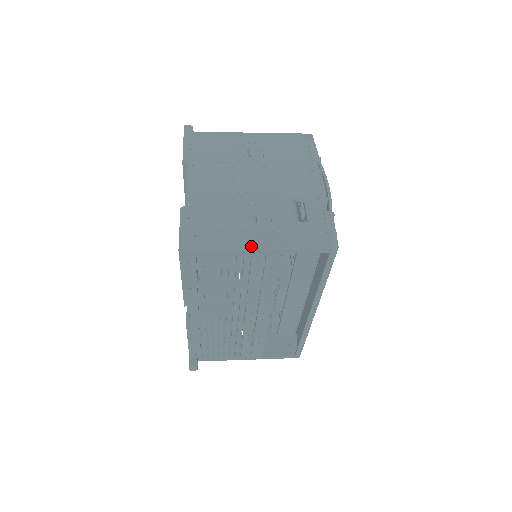
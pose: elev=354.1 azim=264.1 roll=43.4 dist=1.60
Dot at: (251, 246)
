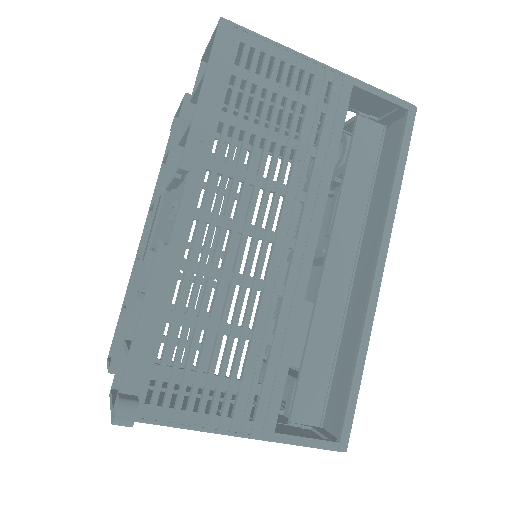
Dot at: (314, 63)
